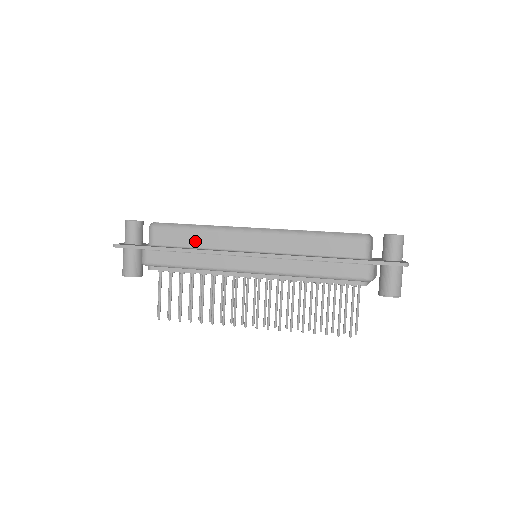
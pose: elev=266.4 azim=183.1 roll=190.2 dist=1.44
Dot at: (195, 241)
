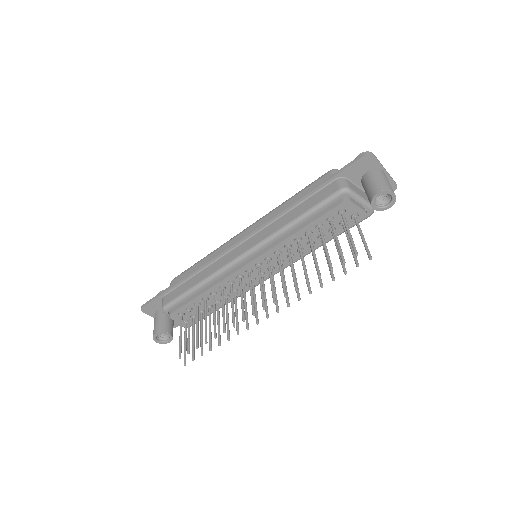
Dot at: occluded
